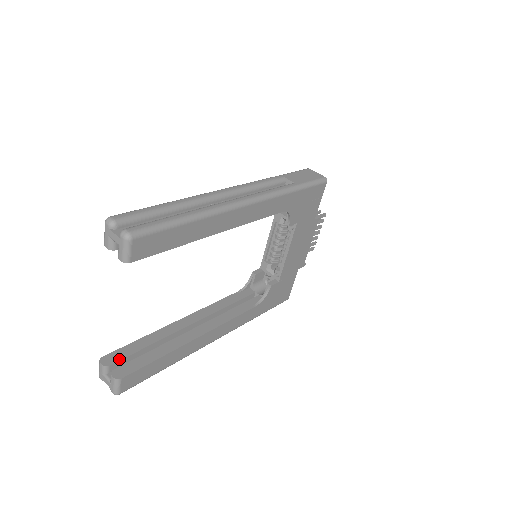
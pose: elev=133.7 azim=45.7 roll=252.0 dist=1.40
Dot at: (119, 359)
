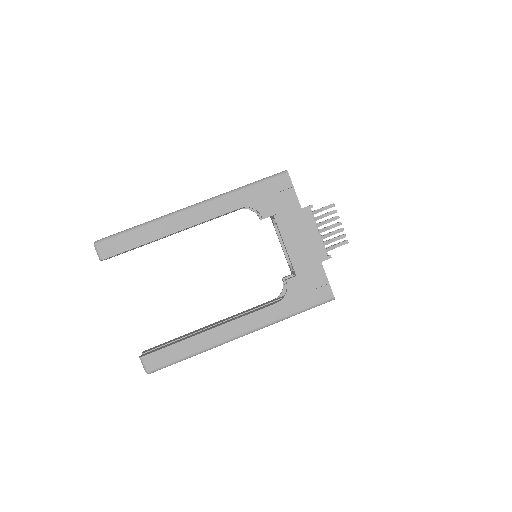
Dot at: (153, 349)
